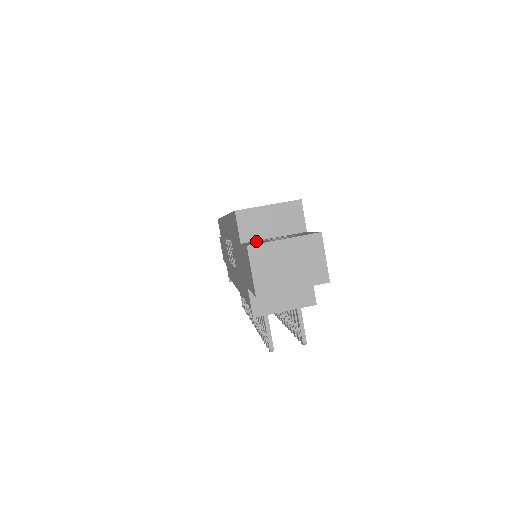
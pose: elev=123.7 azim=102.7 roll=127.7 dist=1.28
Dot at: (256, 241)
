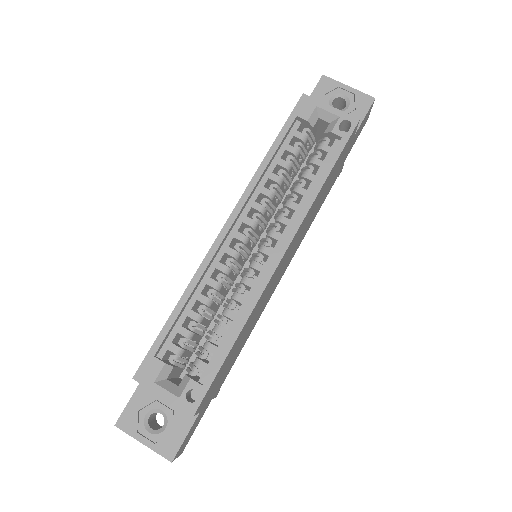
Dot at: (149, 393)
